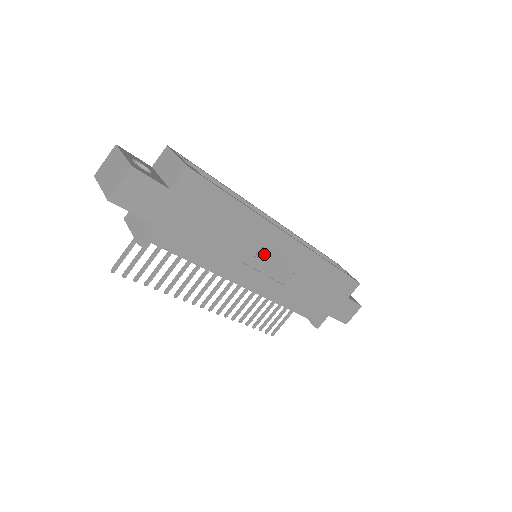
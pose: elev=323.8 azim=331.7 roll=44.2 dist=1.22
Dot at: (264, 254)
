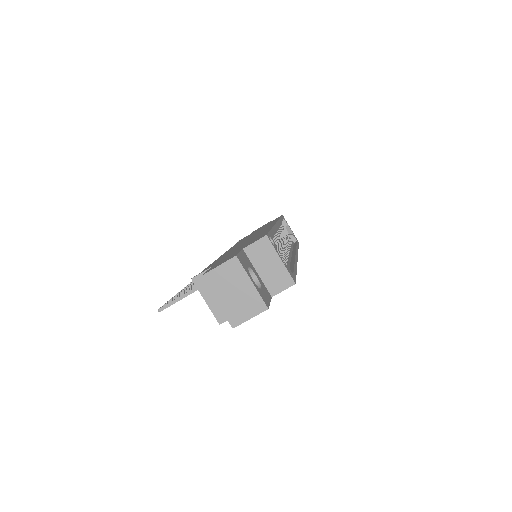
Dot at: occluded
